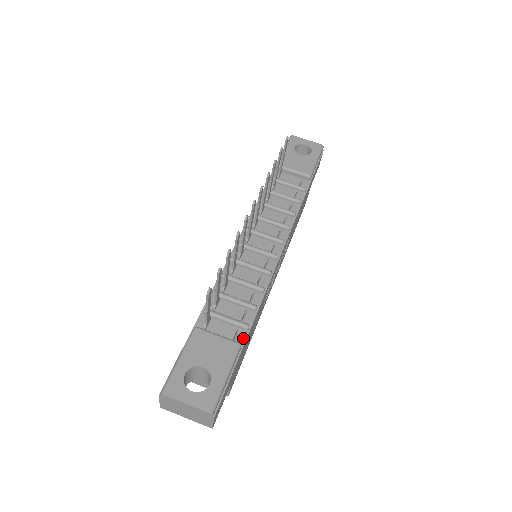
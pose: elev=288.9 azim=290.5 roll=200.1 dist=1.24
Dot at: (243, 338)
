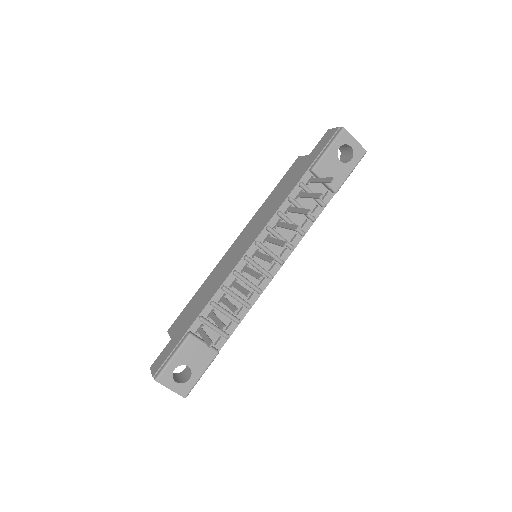
Dot at: (222, 344)
